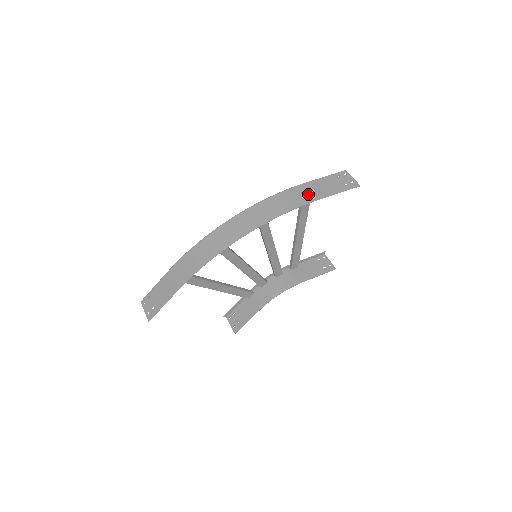
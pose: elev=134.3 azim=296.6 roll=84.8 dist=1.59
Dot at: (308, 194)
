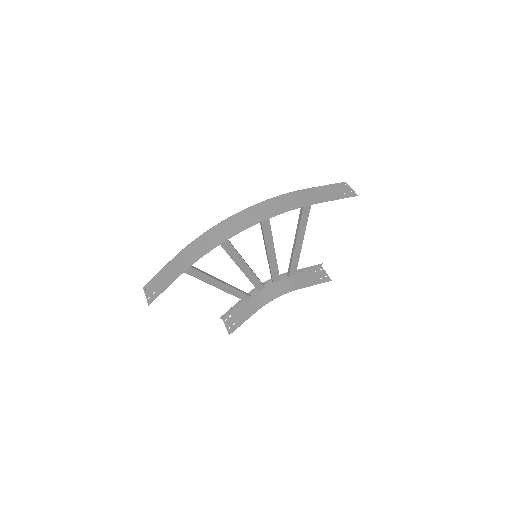
Dot at: (309, 198)
